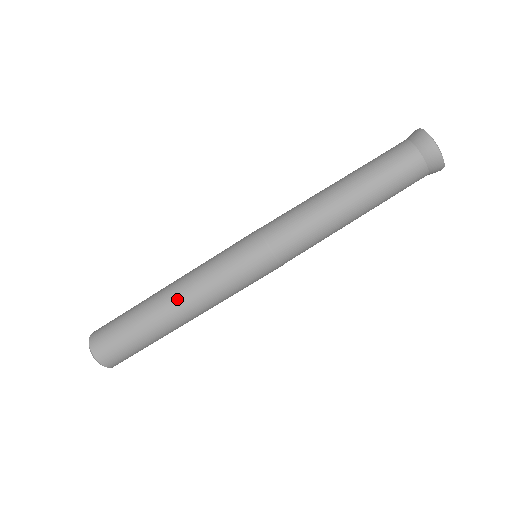
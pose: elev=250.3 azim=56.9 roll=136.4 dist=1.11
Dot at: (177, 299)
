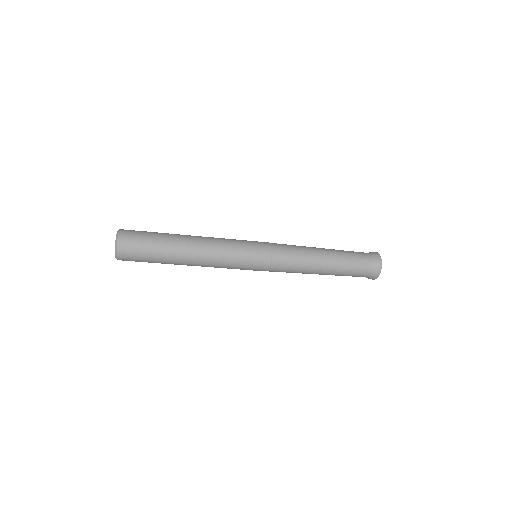
Dot at: (199, 249)
